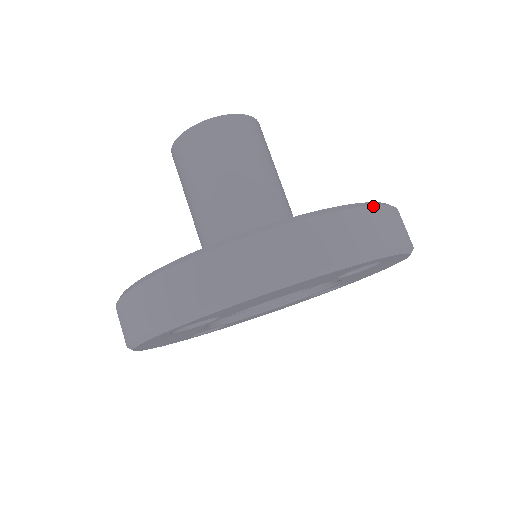
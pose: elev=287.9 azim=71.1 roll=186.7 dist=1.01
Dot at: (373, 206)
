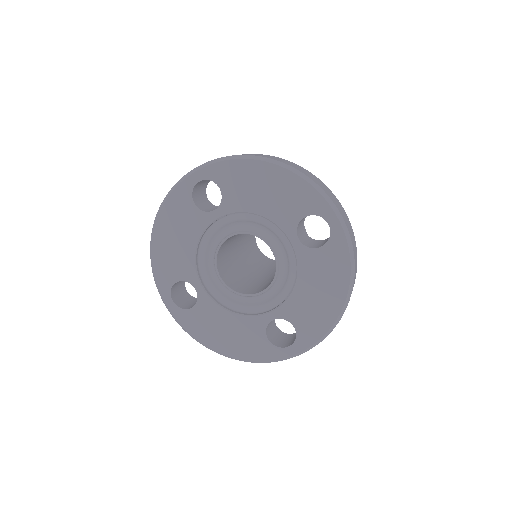
Dot at: occluded
